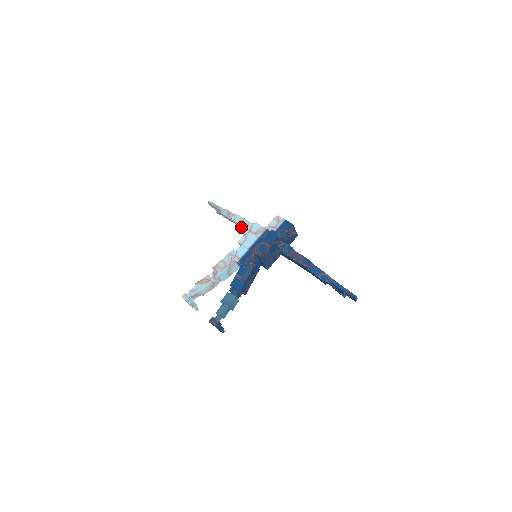
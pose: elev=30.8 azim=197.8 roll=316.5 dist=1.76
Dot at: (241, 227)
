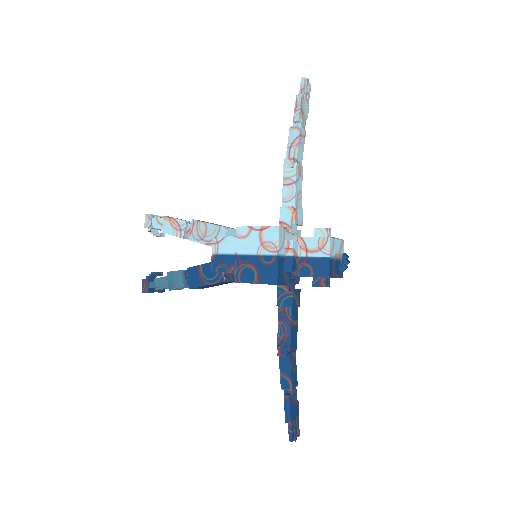
Dot at: occluded
